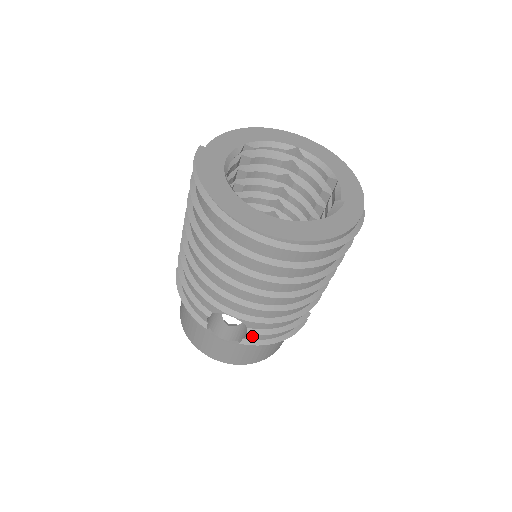
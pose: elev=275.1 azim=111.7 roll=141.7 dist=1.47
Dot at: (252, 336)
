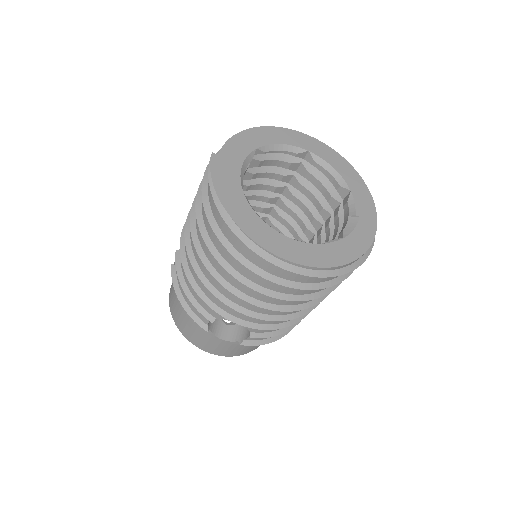
Dot at: (253, 338)
